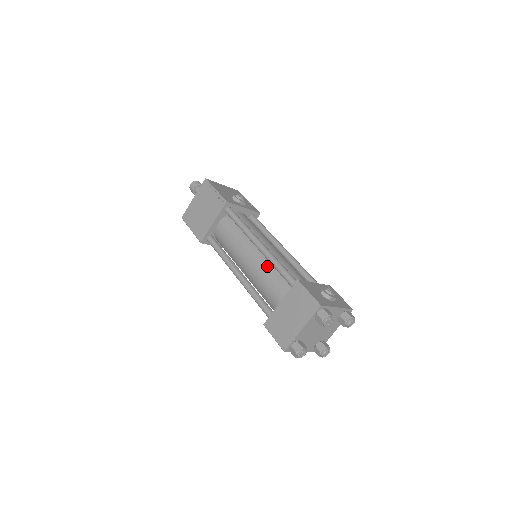
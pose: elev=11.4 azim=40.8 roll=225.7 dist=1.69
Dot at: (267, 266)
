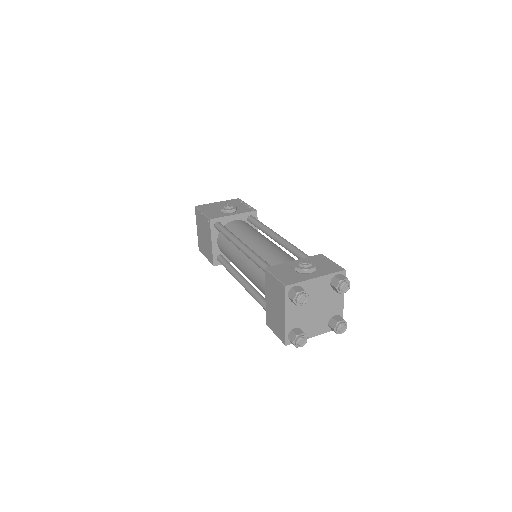
Dot at: (253, 264)
